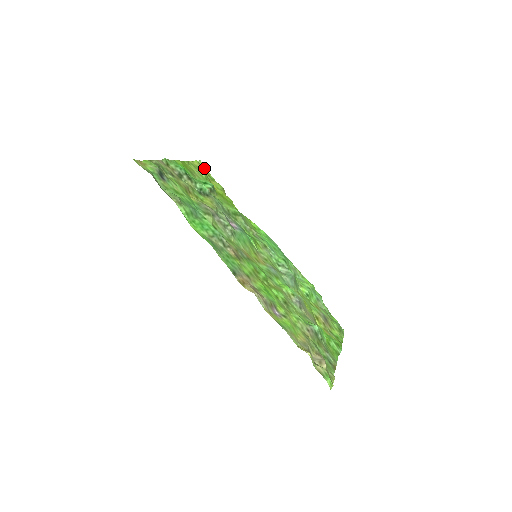
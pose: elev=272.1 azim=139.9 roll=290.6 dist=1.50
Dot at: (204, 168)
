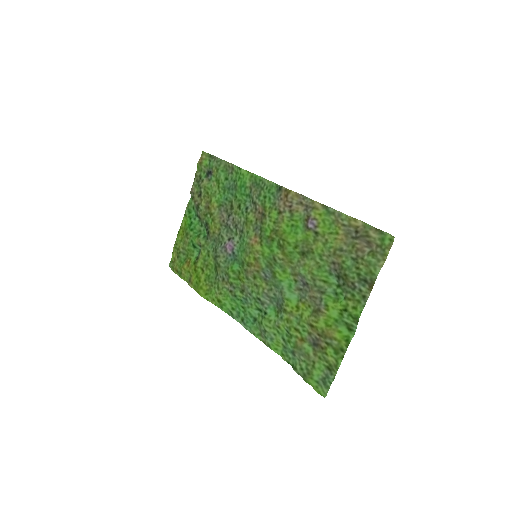
Dot at: (173, 269)
